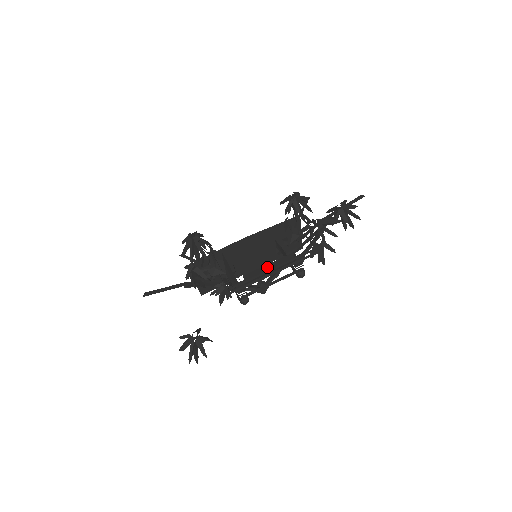
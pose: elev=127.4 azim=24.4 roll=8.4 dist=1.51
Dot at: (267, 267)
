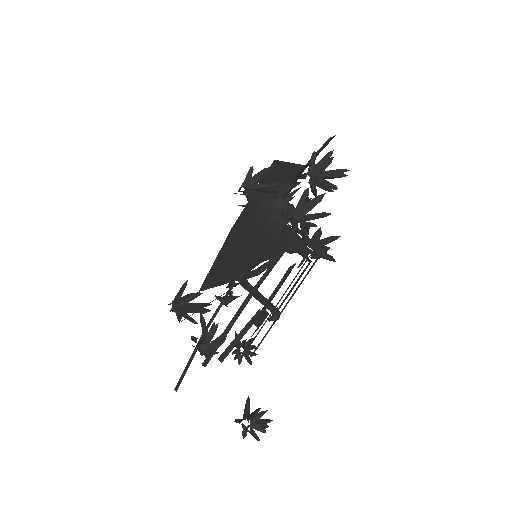
Dot at: (272, 295)
